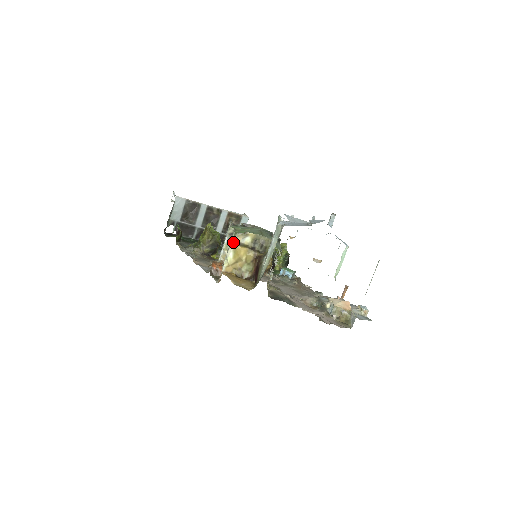
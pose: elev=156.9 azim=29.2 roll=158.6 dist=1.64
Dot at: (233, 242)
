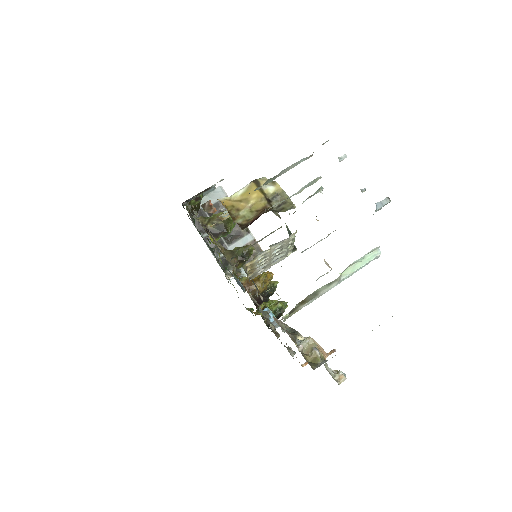
Dot at: (254, 180)
